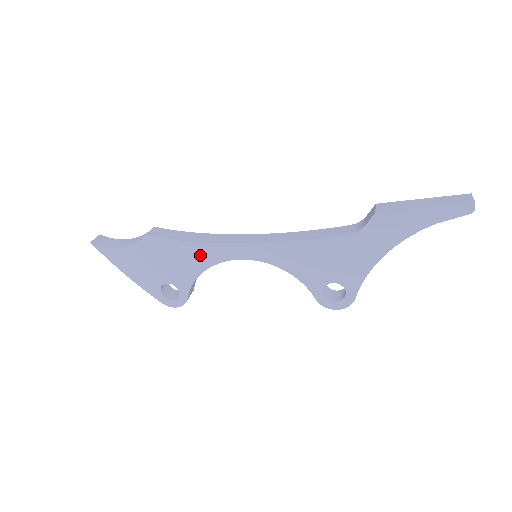
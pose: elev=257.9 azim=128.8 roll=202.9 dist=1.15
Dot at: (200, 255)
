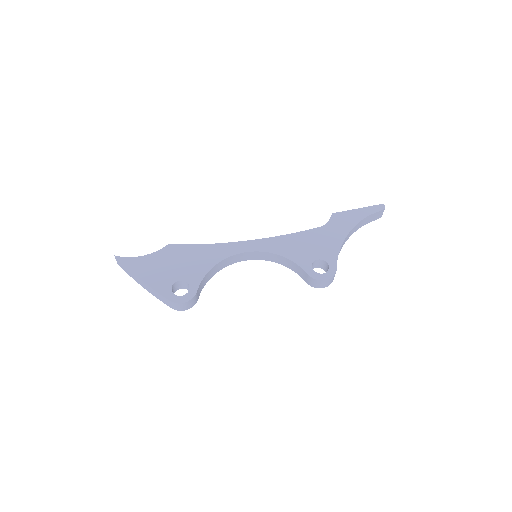
Dot at: (213, 253)
